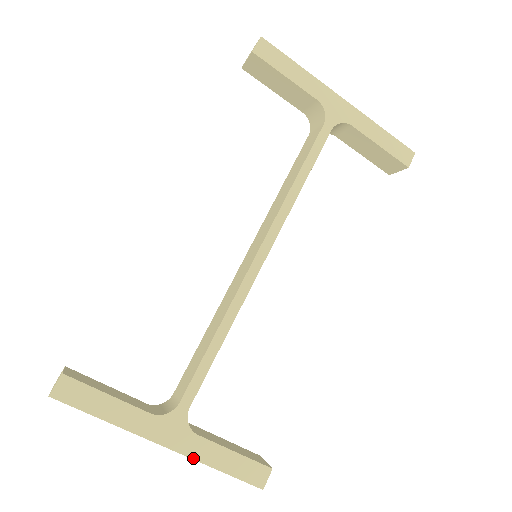
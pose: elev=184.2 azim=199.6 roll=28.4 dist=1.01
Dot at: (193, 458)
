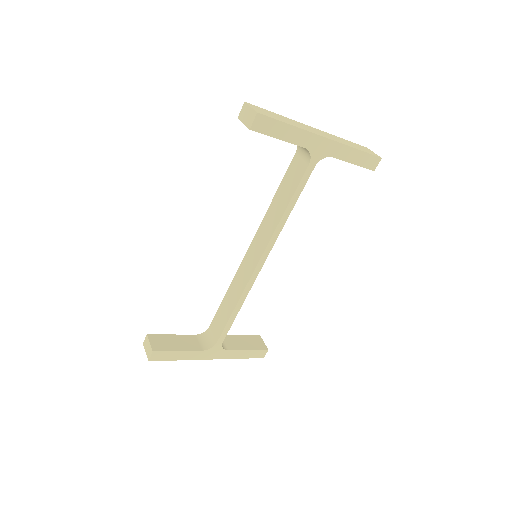
Dot at: occluded
